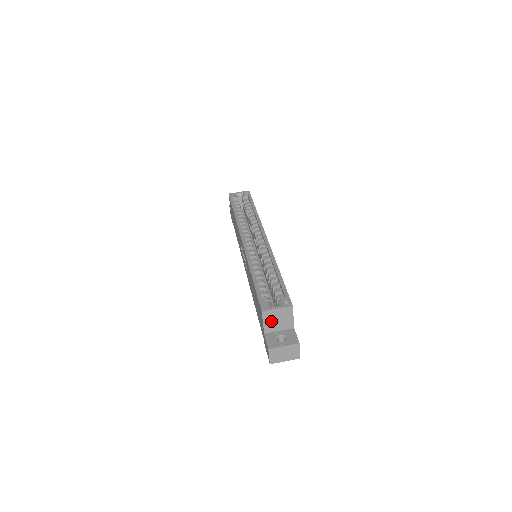
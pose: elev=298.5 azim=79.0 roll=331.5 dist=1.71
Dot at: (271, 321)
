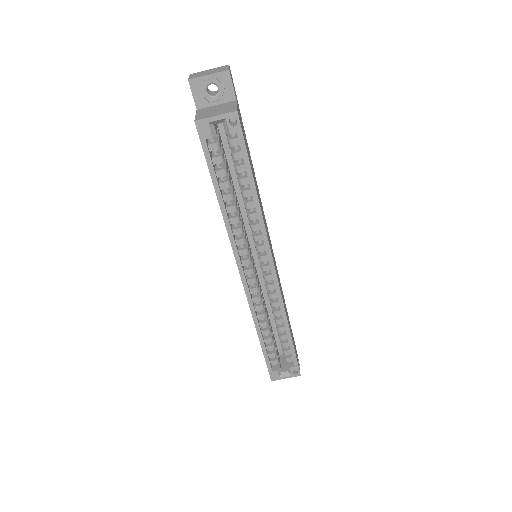
Dot at: occluded
